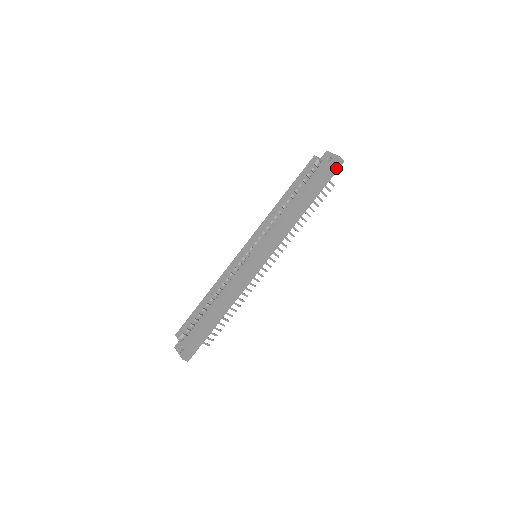
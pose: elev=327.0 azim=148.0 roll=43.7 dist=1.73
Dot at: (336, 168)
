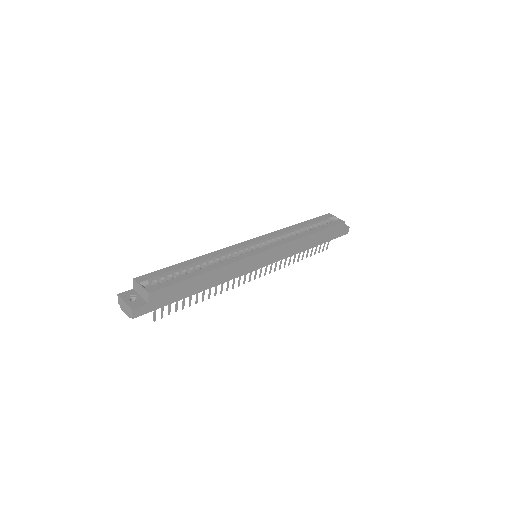
Dot at: (342, 233)
